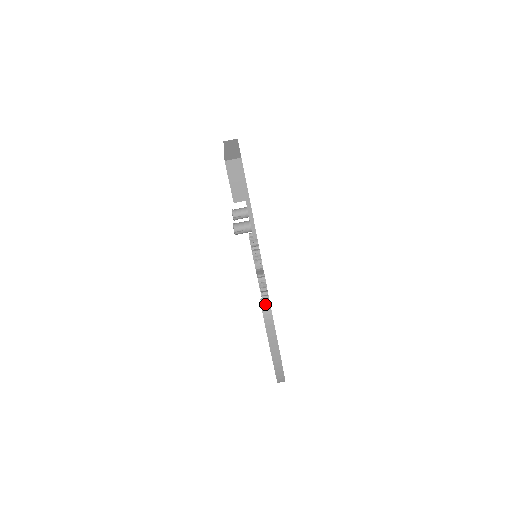
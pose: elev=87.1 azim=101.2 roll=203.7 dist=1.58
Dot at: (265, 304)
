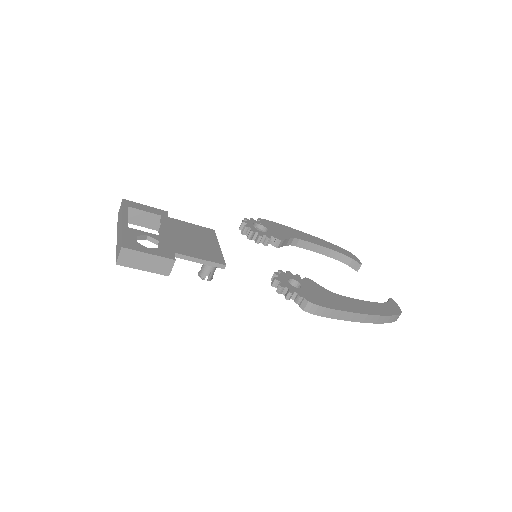
Dot at: (299, 302)
